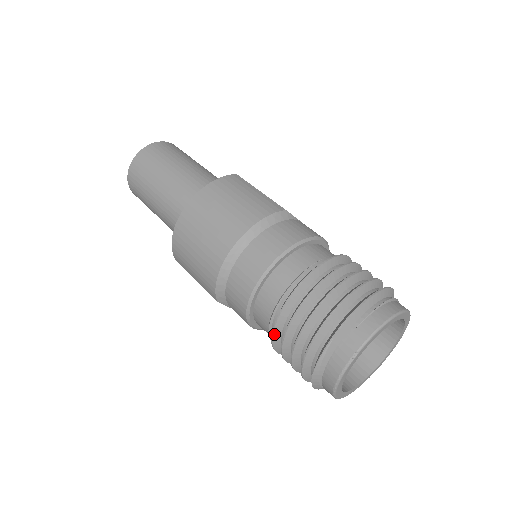
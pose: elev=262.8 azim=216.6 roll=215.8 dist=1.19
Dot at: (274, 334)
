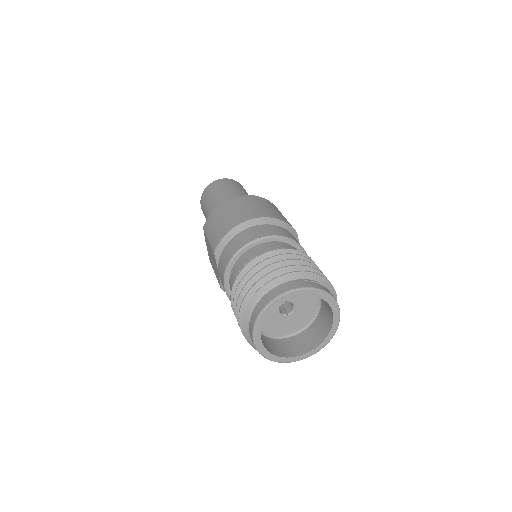
Dot at: (242, 271)
